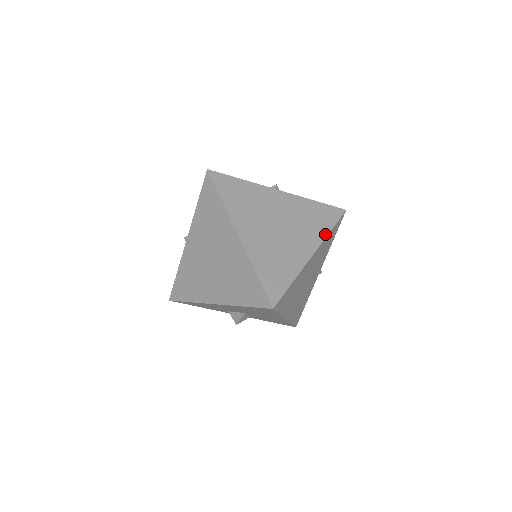
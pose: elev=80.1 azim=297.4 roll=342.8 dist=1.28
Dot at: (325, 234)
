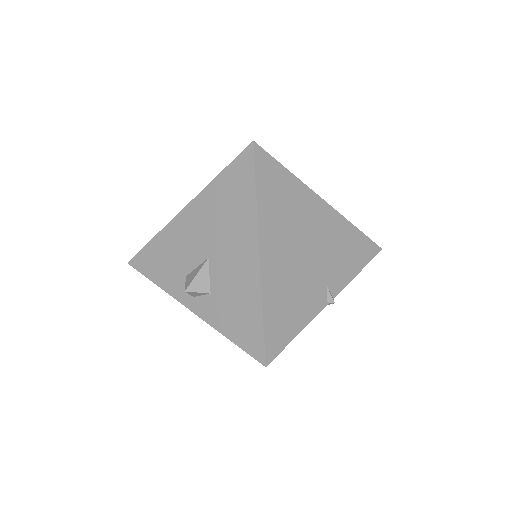
Dot at: (347, 221)
